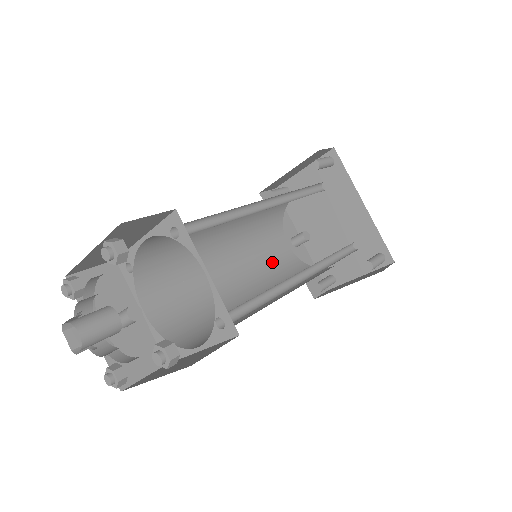
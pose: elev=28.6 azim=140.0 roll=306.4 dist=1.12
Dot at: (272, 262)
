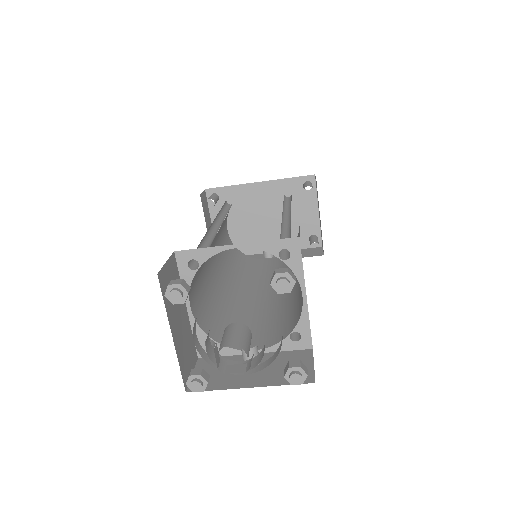
Dot at: (274, 270)
